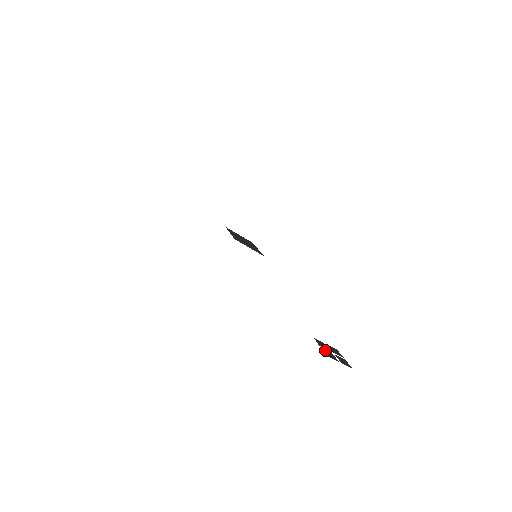
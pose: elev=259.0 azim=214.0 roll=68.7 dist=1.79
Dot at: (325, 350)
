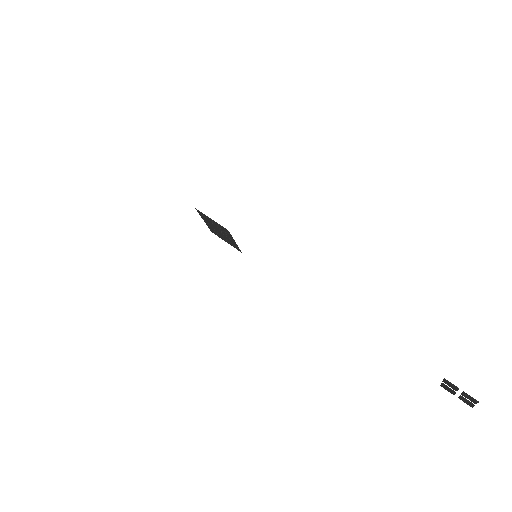
Dot at: (464, 393)
